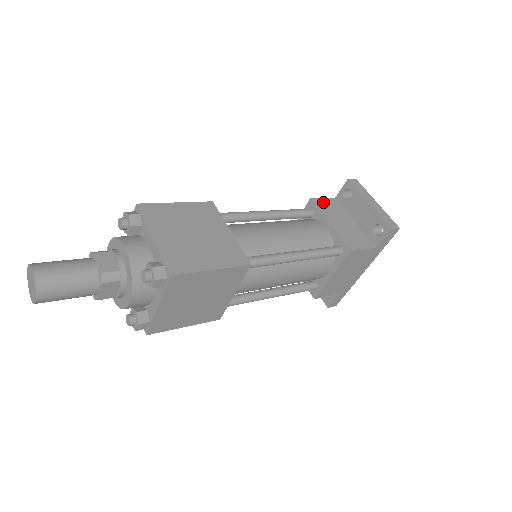
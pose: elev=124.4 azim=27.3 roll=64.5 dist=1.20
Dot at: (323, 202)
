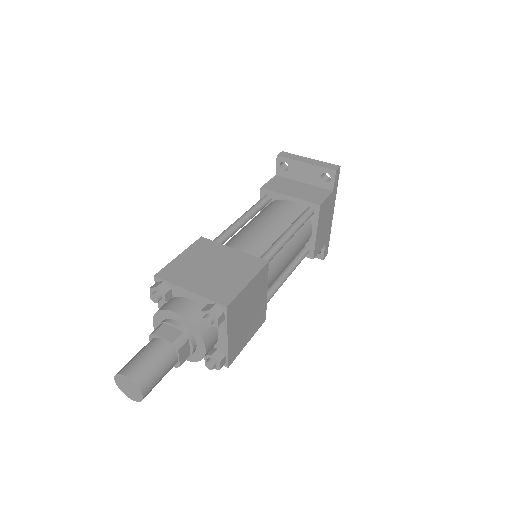
Dot at: (271, 184)
